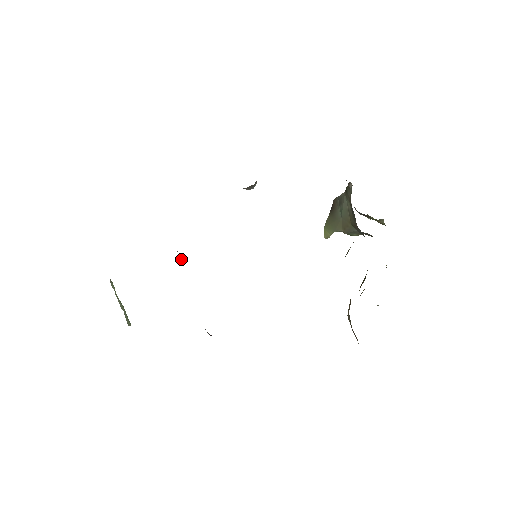
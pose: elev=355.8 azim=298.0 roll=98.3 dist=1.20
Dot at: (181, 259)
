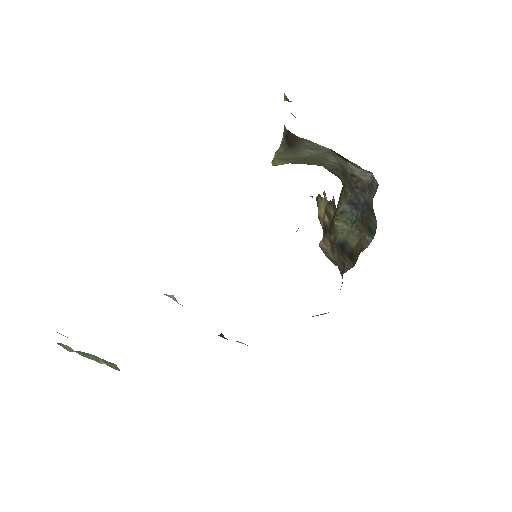
Dot at: occluded
